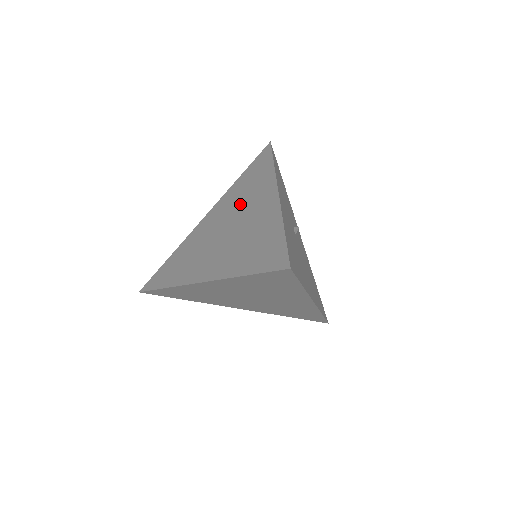
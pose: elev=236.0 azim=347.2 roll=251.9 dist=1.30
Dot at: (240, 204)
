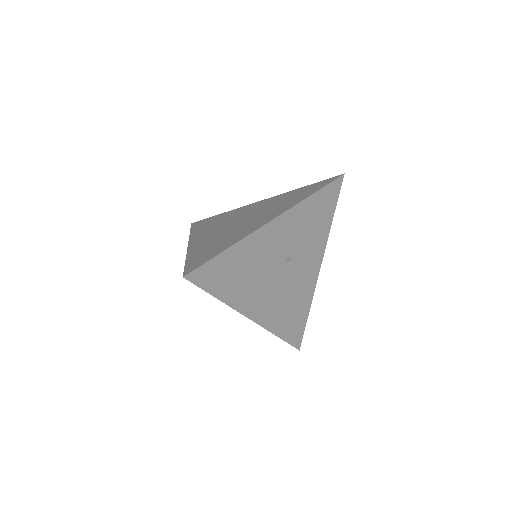
Dot at: (266, 209)
